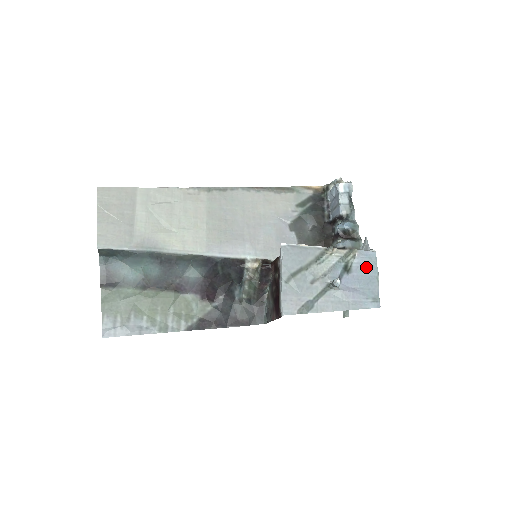
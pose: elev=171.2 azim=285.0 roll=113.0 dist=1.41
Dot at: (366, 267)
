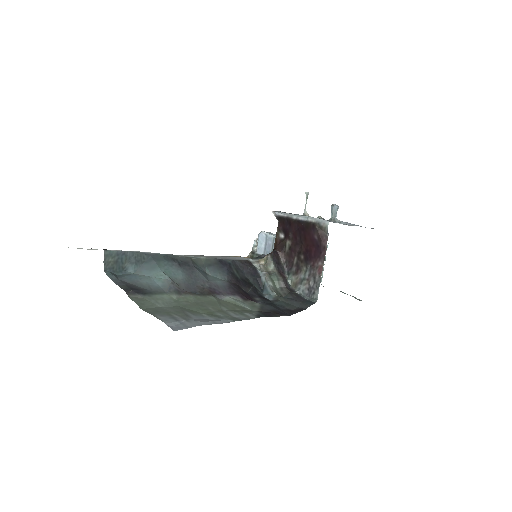
Dot at: occluded
